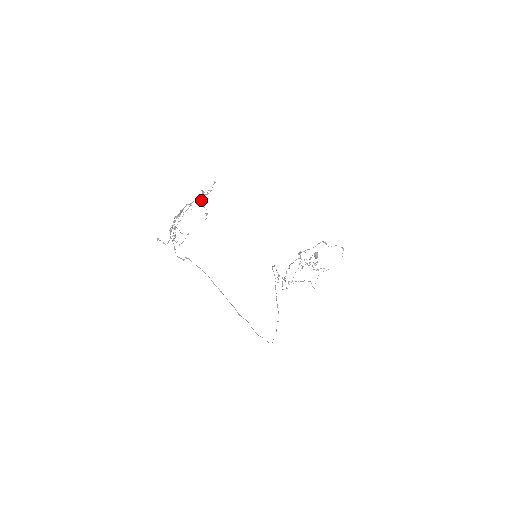
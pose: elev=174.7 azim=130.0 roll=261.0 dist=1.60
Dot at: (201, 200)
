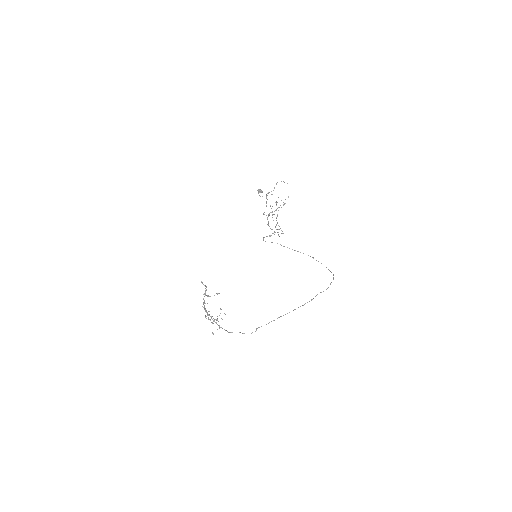
Dot at: occluded
